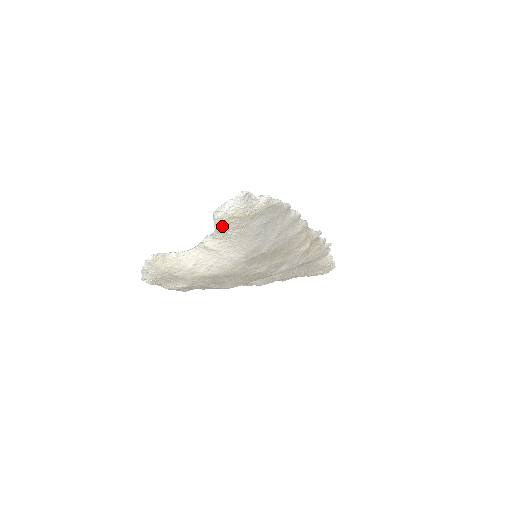
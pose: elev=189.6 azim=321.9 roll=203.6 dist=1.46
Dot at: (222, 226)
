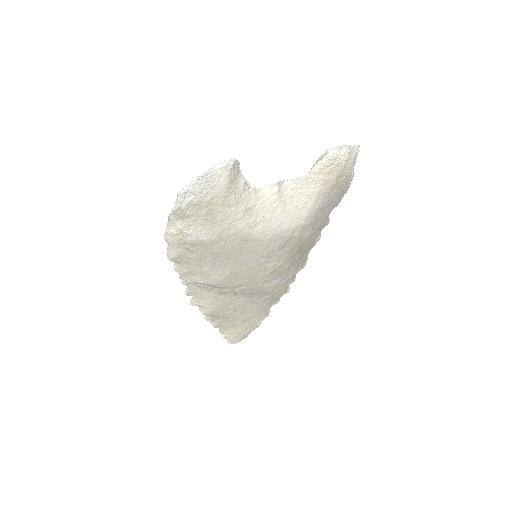
Dot at: (321, 171)
